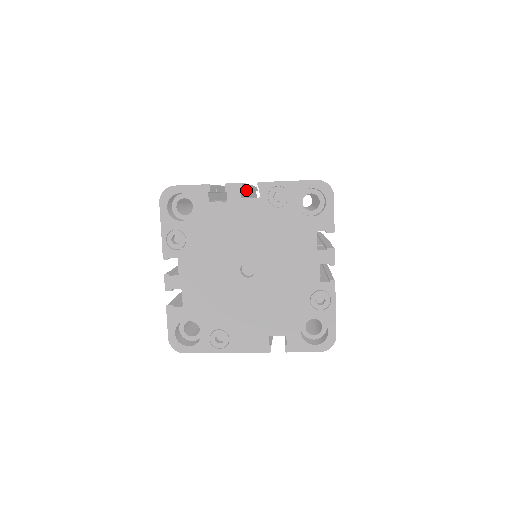
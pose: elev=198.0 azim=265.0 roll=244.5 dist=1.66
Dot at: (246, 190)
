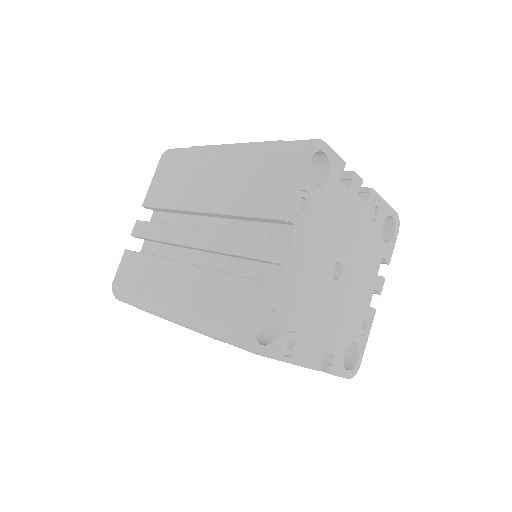
Dot at: occluded
